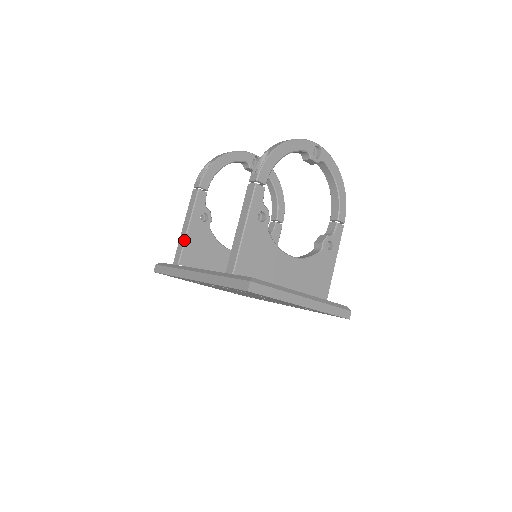
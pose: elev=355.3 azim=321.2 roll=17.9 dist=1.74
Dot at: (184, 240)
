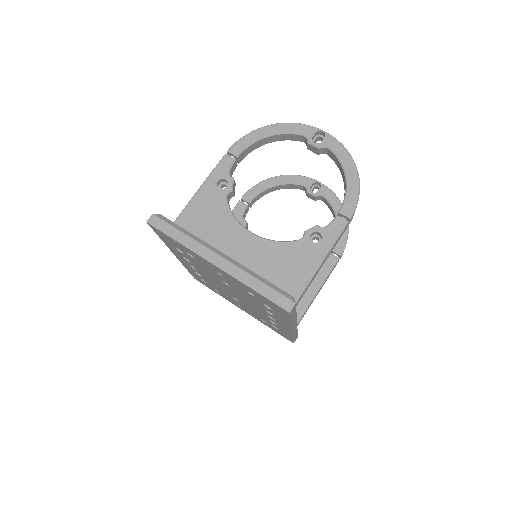
Dot at: occluded
